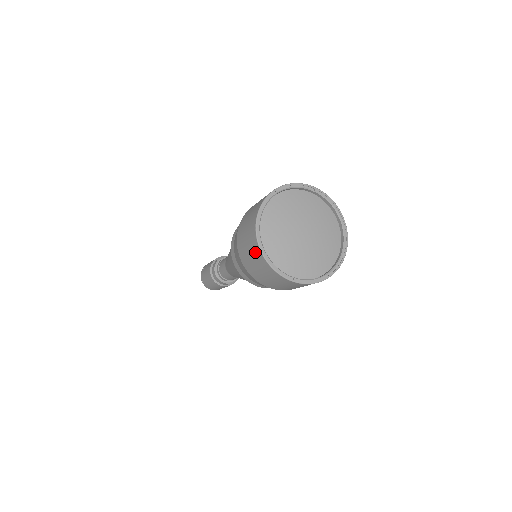
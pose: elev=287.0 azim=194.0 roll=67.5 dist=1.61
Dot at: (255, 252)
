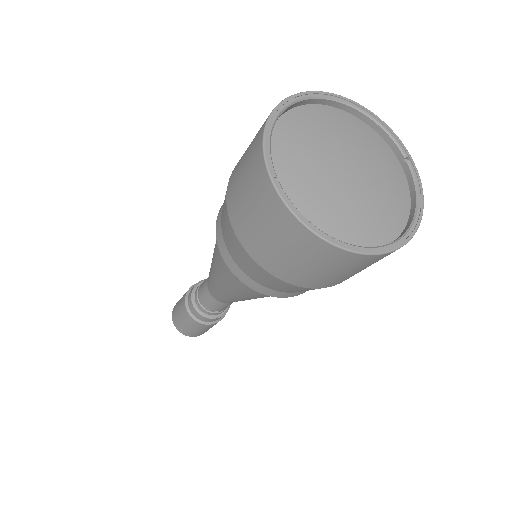
Dot at: occluded
